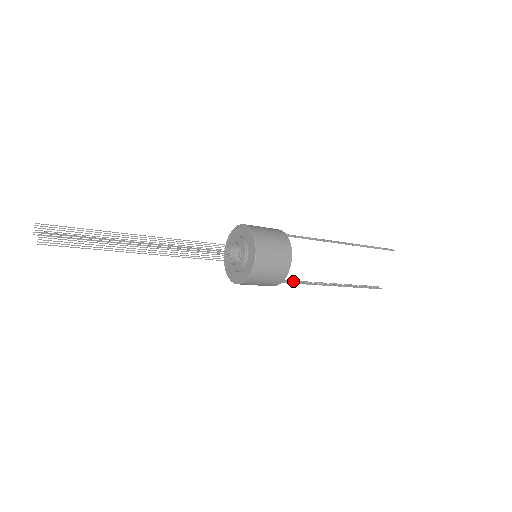
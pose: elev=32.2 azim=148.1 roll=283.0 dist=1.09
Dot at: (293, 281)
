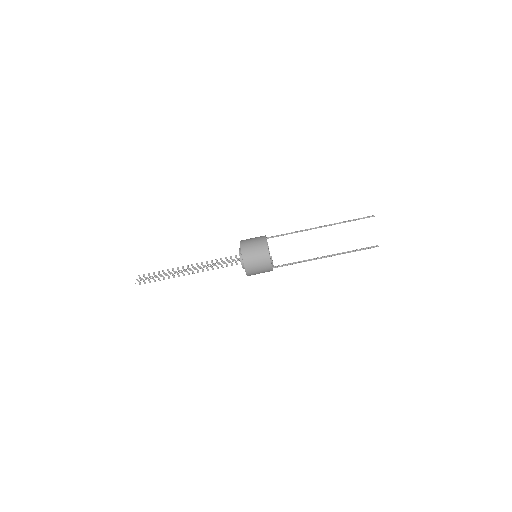
Dot at: (293, 263)
